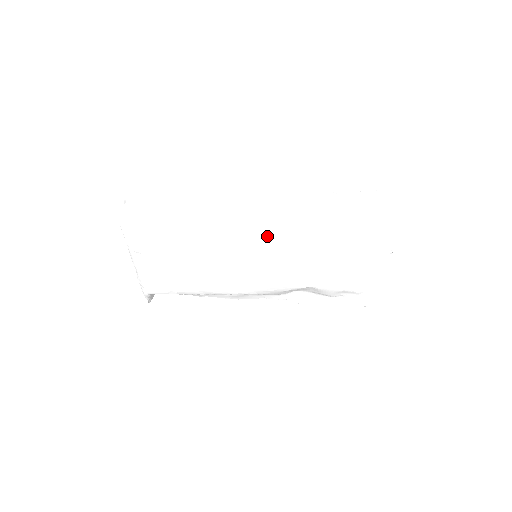
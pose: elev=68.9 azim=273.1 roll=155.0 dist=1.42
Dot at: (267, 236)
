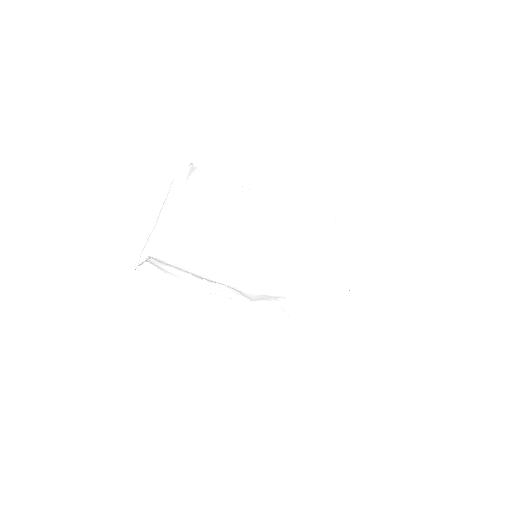
Dot at: (282, 239)
